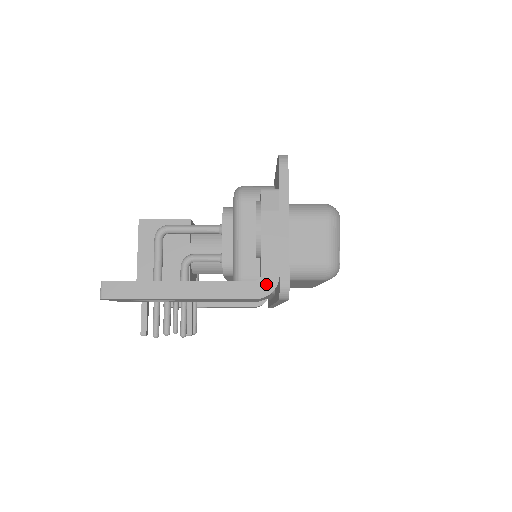
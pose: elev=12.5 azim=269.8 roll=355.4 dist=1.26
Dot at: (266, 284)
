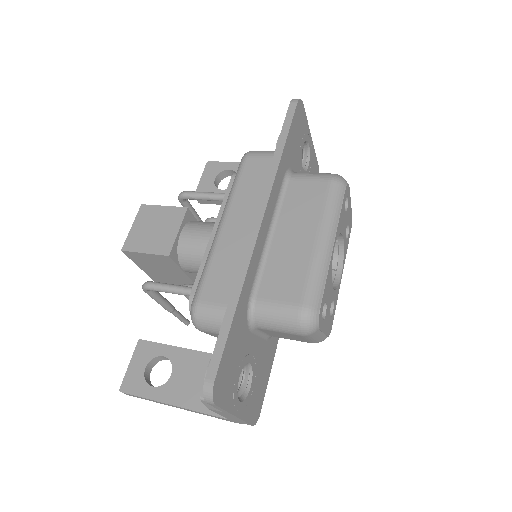
Dot at: (235, 422)
